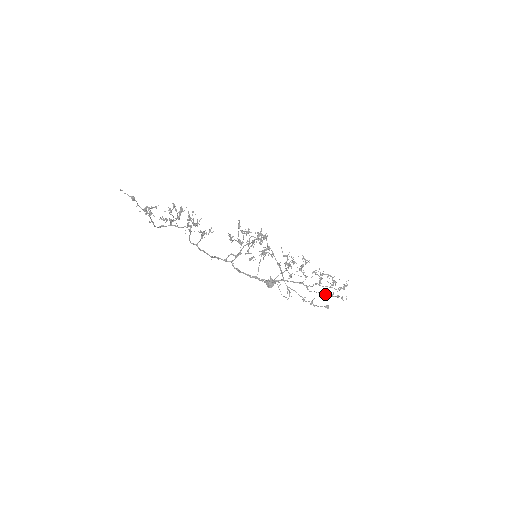
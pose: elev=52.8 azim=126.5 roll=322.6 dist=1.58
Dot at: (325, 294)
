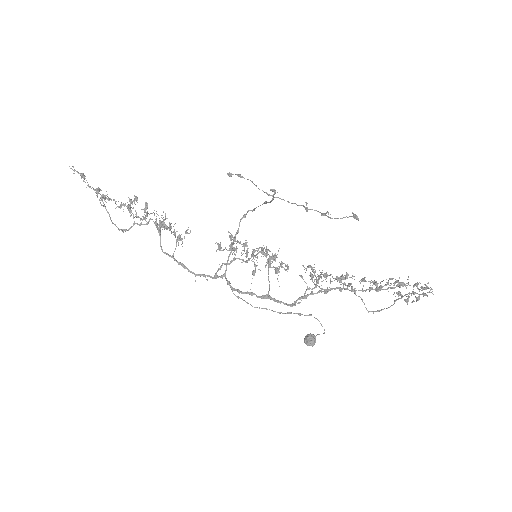
Dot at: occluded
